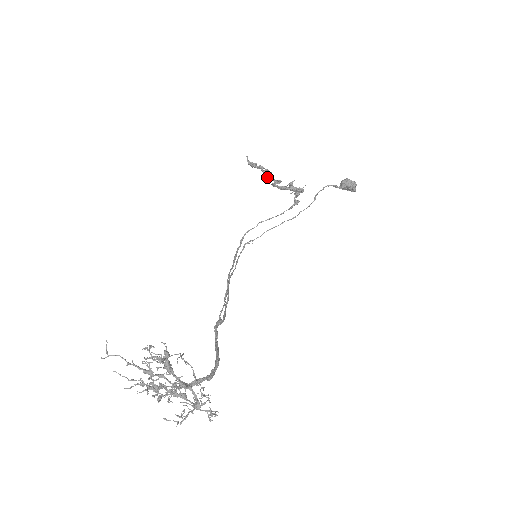
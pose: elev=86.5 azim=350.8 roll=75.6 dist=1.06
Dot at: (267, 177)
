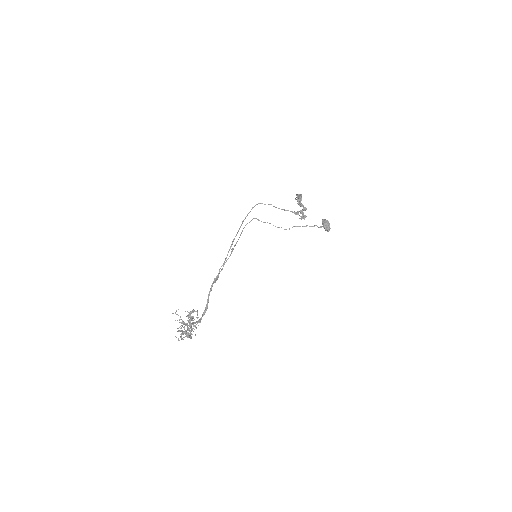
Dot at: (298, 200)
